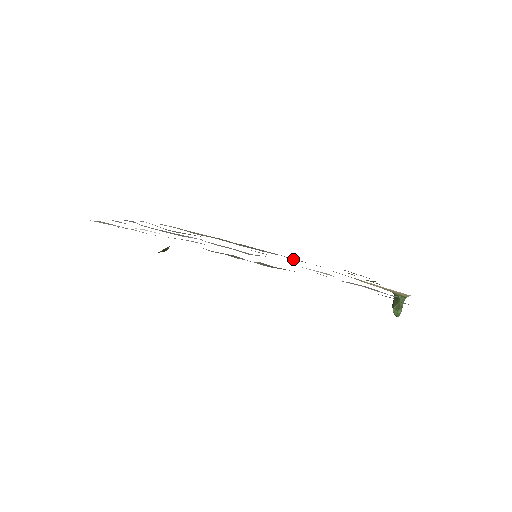
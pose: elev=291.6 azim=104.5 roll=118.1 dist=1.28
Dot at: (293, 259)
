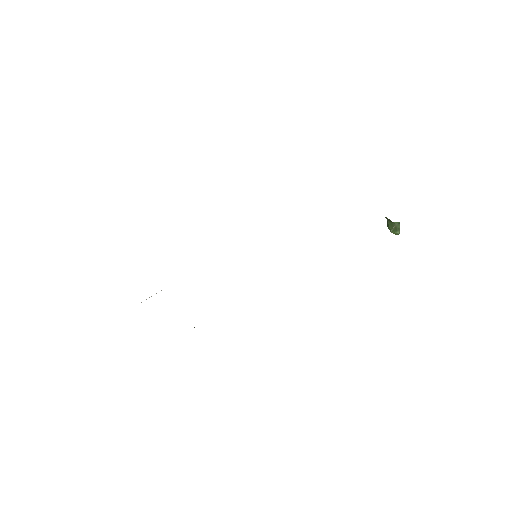
Dot at: occluded
